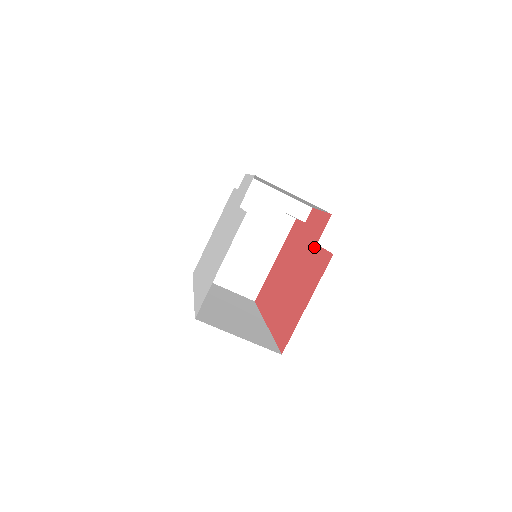
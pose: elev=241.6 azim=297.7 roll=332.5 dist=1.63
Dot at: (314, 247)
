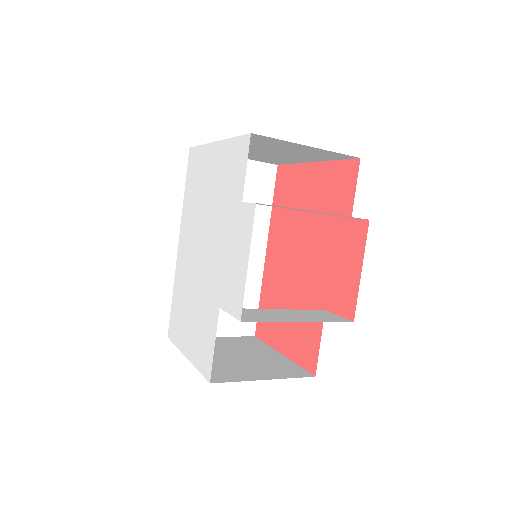
Dot at: (322, 306)
